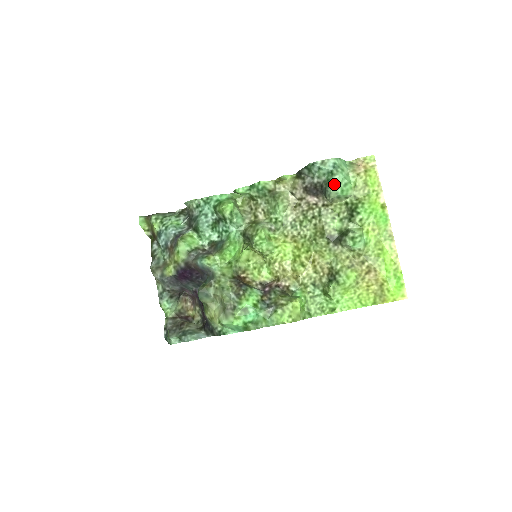
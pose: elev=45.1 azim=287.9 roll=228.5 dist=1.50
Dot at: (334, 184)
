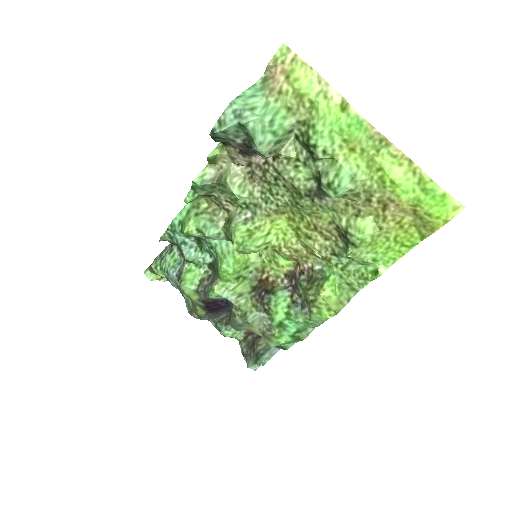
Dot at: (255, 137)
